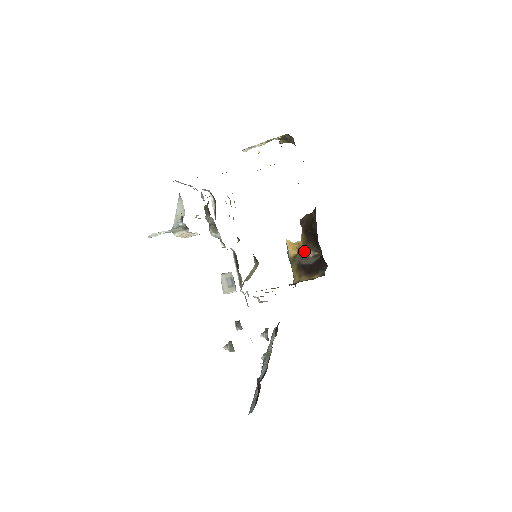
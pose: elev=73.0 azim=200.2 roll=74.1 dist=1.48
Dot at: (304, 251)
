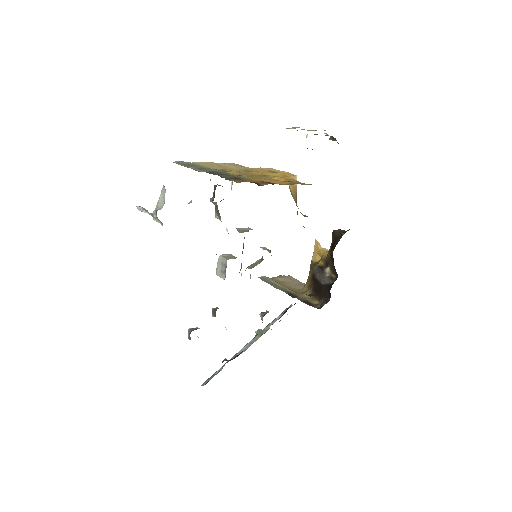
Dot at: (324, 265)
